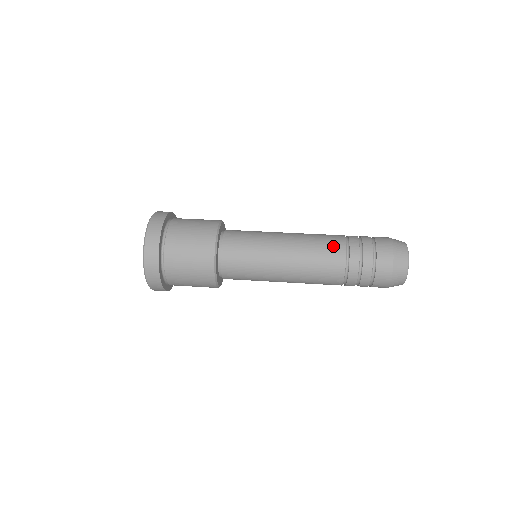
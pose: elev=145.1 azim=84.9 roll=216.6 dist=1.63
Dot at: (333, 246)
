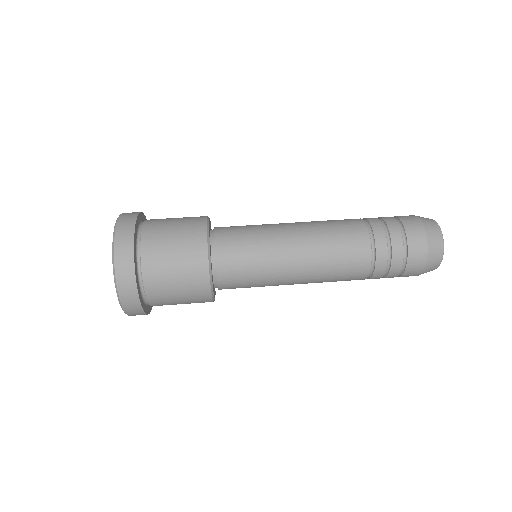
Dot at: (351, 225)
